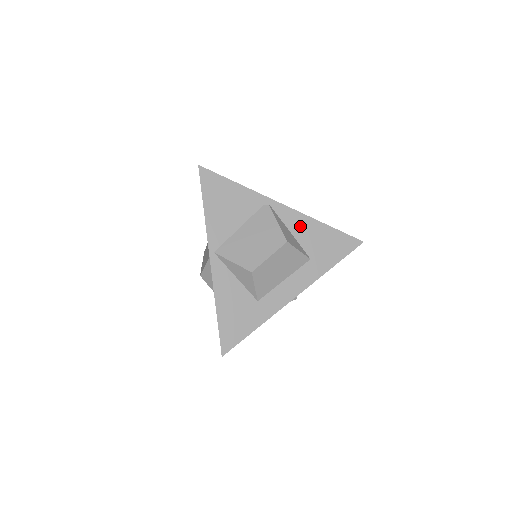
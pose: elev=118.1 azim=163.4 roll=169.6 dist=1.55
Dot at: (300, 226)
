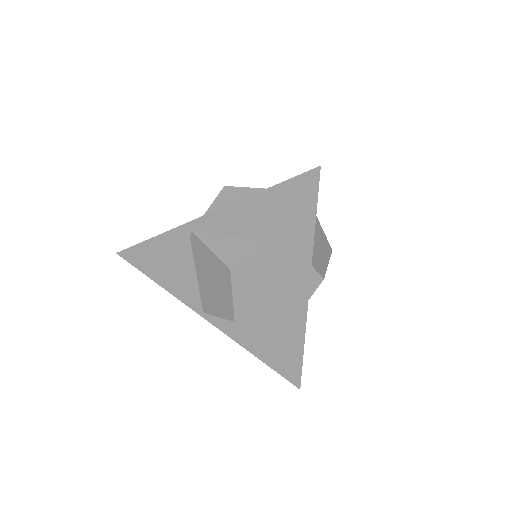
Dot at: (239, 221)
